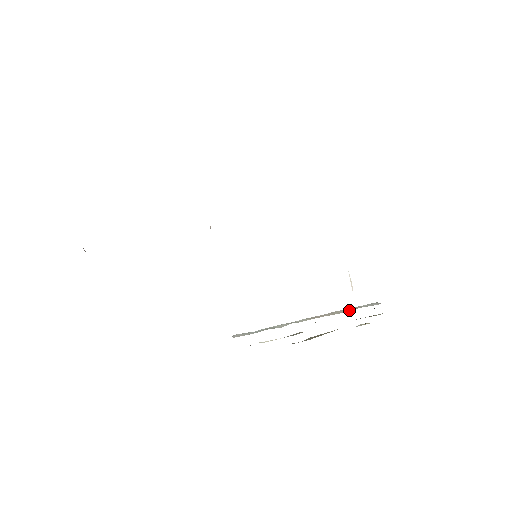
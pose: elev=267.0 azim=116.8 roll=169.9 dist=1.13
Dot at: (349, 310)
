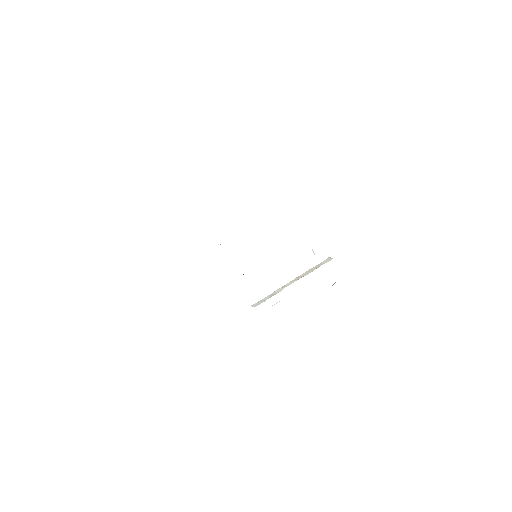
Dot at: (316, 268)
